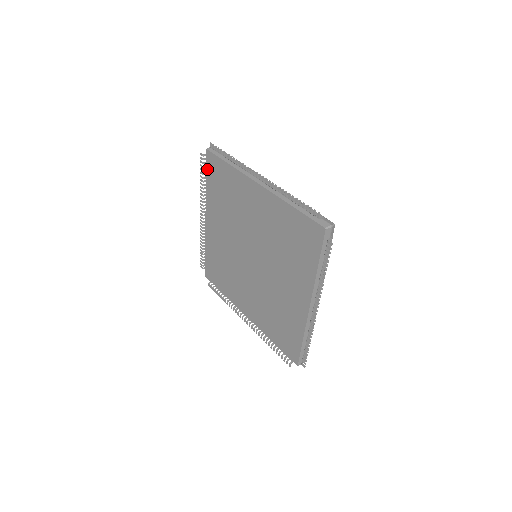
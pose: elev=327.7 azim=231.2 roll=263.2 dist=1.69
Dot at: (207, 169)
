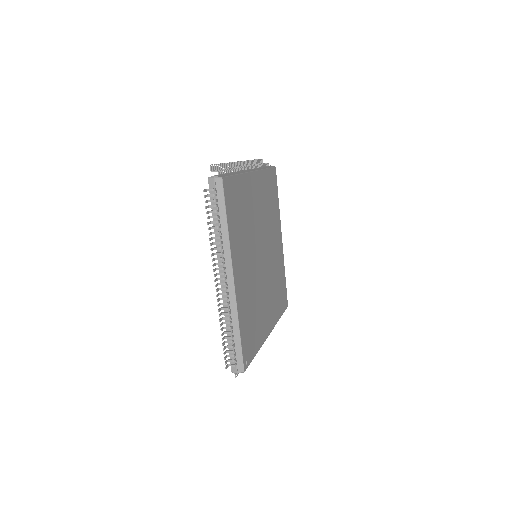
Dot at: occluded
